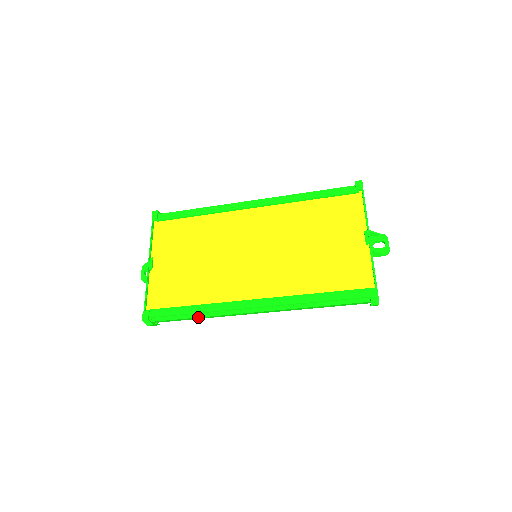
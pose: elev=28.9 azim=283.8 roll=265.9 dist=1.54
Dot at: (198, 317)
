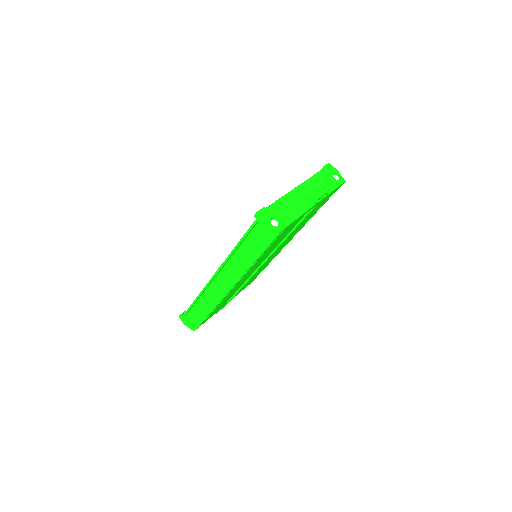
Dot at: (201, 304)
